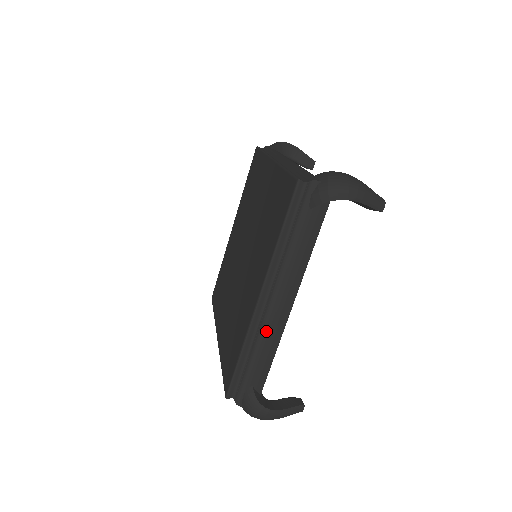
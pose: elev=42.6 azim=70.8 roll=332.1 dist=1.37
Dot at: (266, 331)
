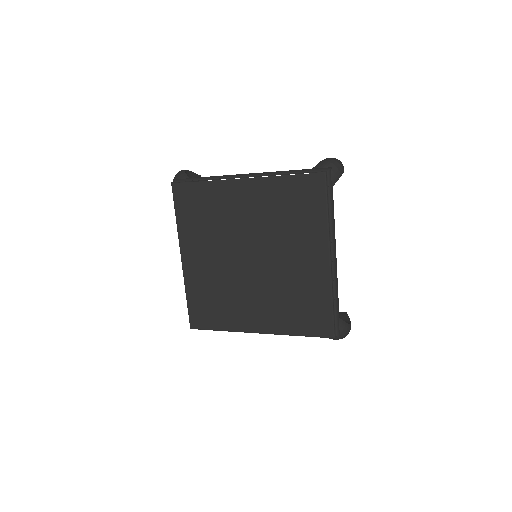
Dot at: occluded
